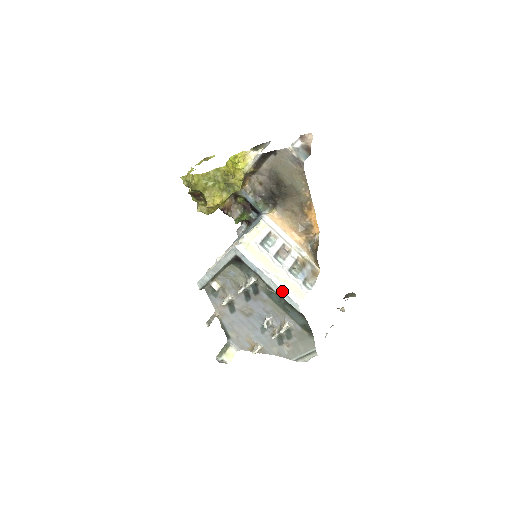
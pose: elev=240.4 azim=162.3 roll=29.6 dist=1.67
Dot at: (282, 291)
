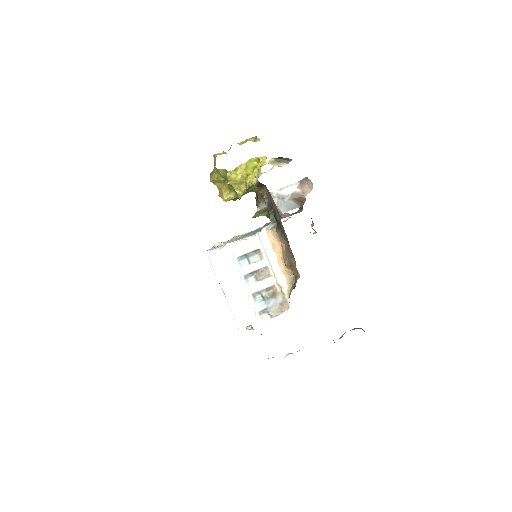
Dot at: (230, 309)
